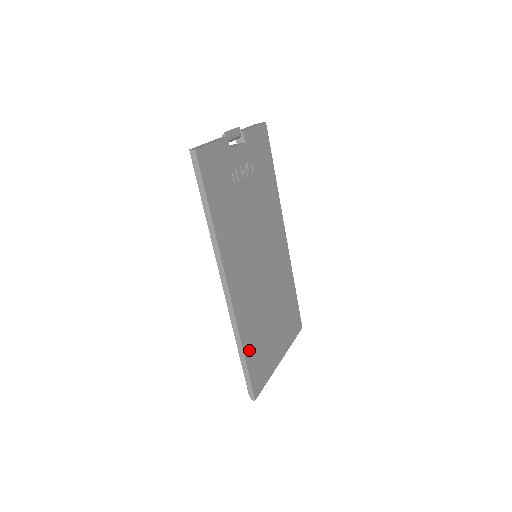
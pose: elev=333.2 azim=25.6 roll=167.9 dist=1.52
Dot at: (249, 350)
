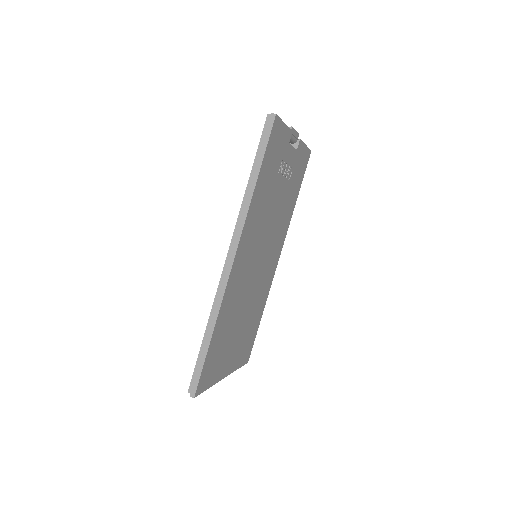
Dot at: (215, 339)
